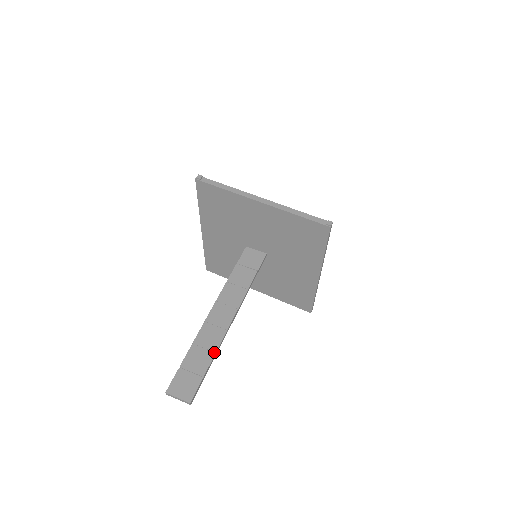
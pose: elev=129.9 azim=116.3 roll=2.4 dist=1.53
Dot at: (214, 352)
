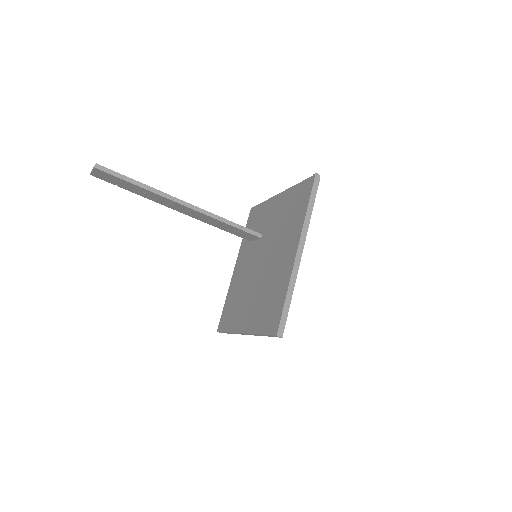
Dot at: (149, 186)
